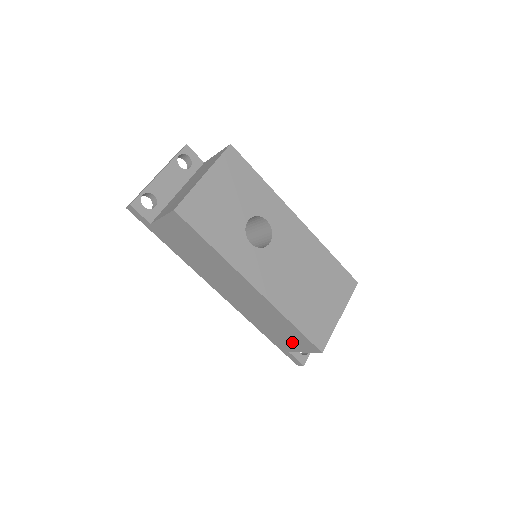
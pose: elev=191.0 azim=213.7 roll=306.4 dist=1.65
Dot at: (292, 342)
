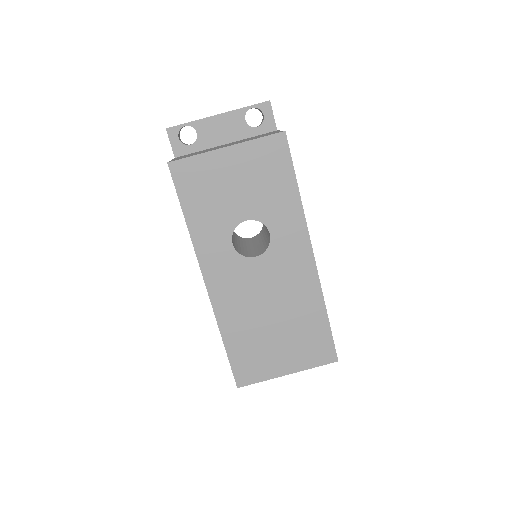
Dot at: occluded
